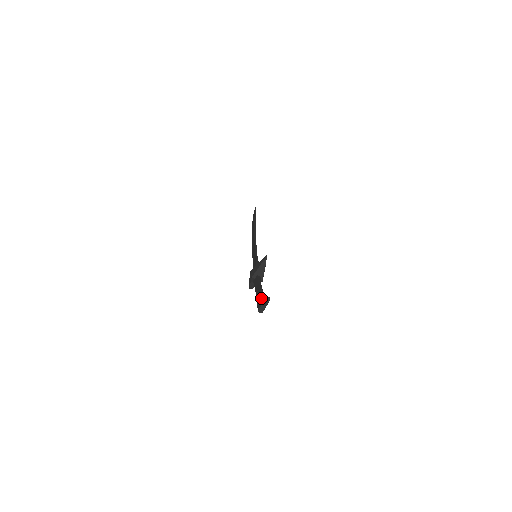
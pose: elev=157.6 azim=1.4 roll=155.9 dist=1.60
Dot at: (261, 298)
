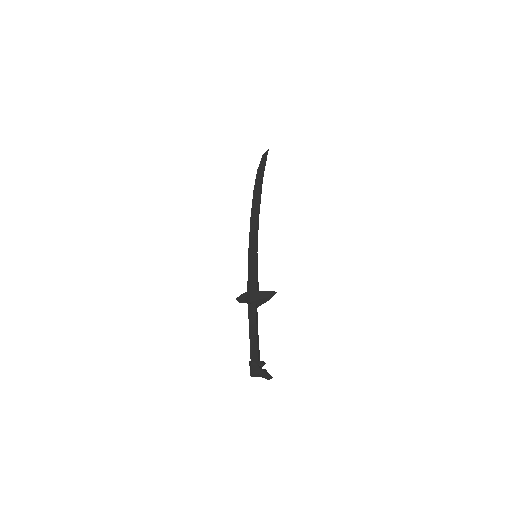
Dot at: (260, 362)
